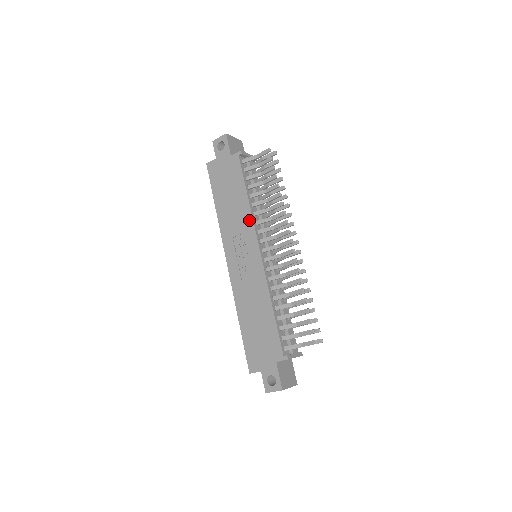
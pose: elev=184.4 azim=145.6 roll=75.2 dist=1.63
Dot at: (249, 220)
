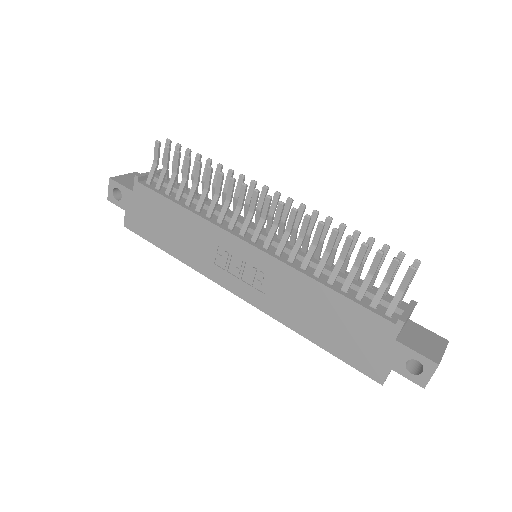
Dot at: (209, 228)
